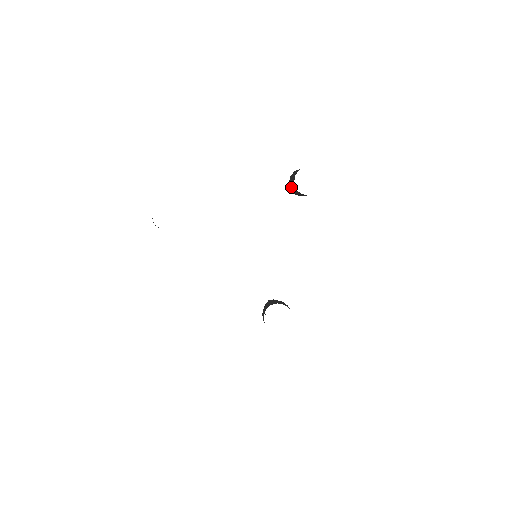
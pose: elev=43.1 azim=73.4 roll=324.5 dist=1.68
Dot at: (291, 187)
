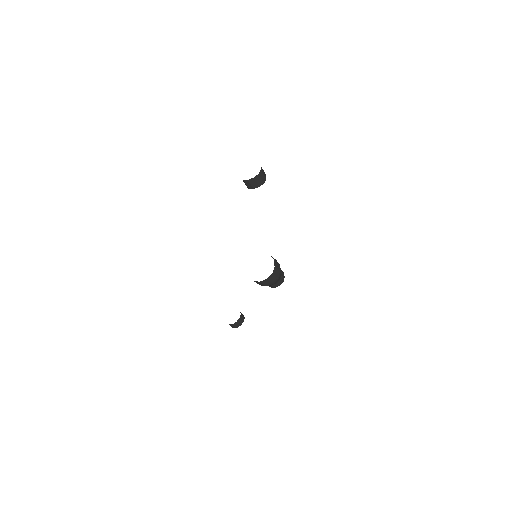
Dot at: occluded
